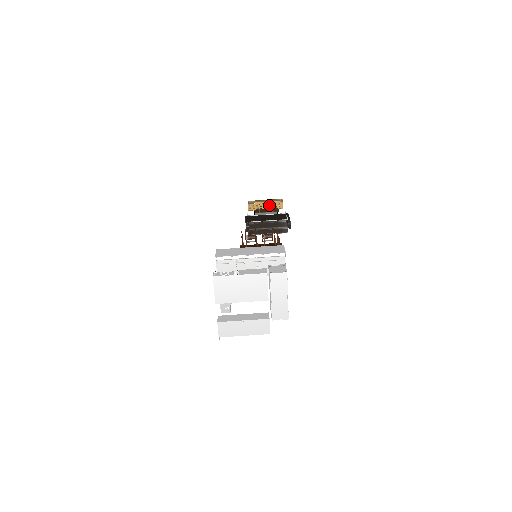
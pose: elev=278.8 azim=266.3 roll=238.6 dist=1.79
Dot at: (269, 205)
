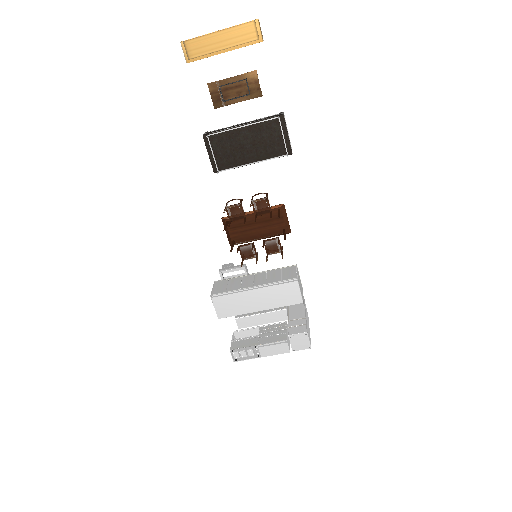
Dot at: occluded
